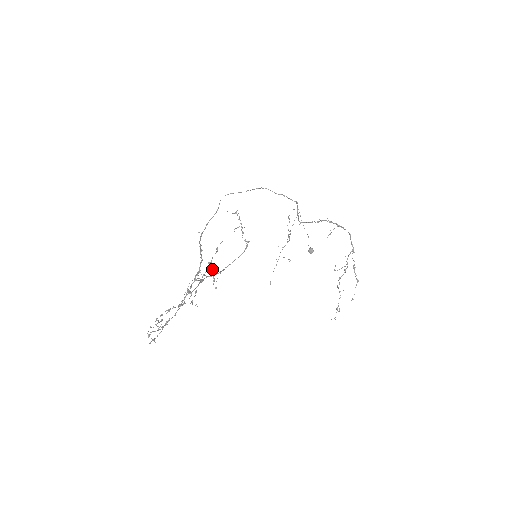
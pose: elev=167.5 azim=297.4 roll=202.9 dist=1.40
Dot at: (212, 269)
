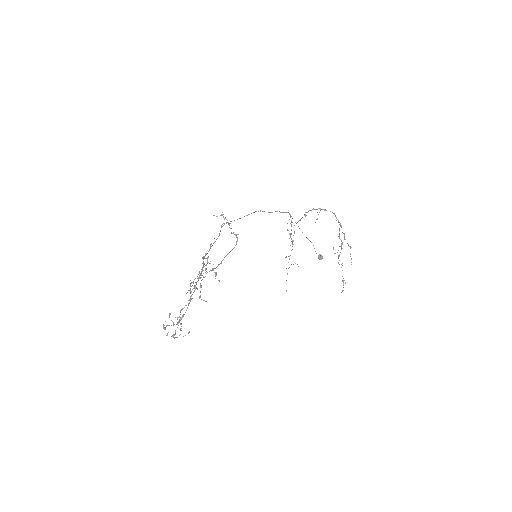
Dot at: occluded
